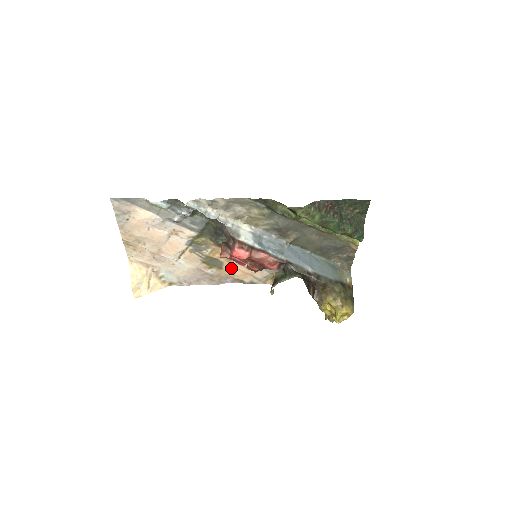
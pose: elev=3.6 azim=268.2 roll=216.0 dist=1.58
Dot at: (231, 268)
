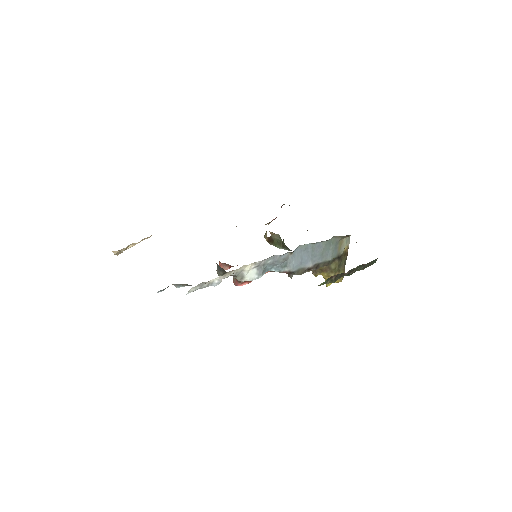
Dot at: occluded
